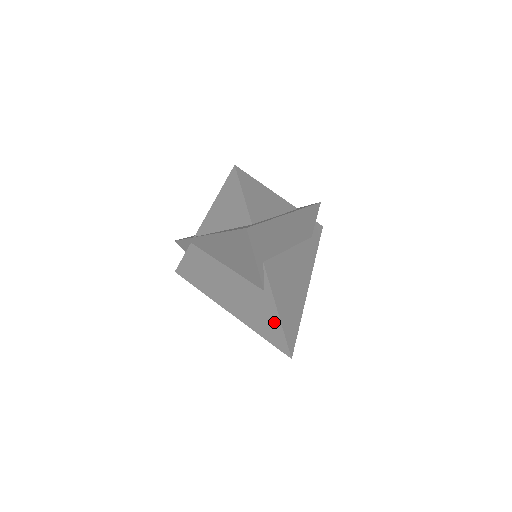
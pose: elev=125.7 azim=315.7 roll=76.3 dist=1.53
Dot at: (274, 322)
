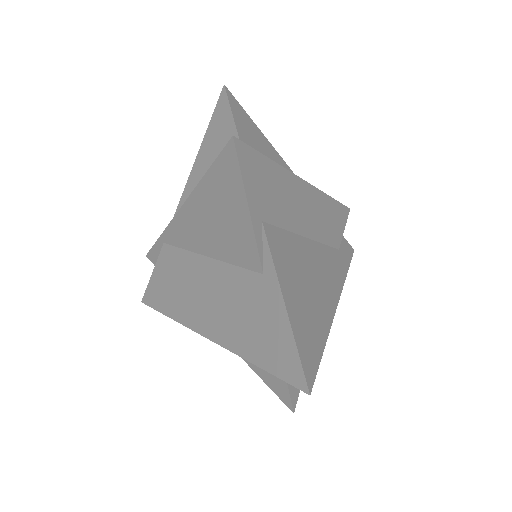
Dot at: (279, 328)
